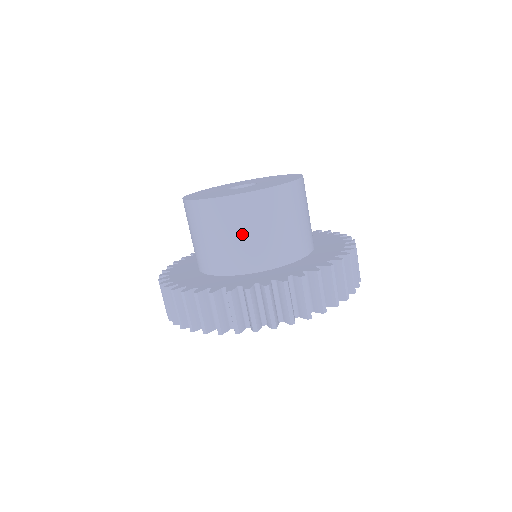
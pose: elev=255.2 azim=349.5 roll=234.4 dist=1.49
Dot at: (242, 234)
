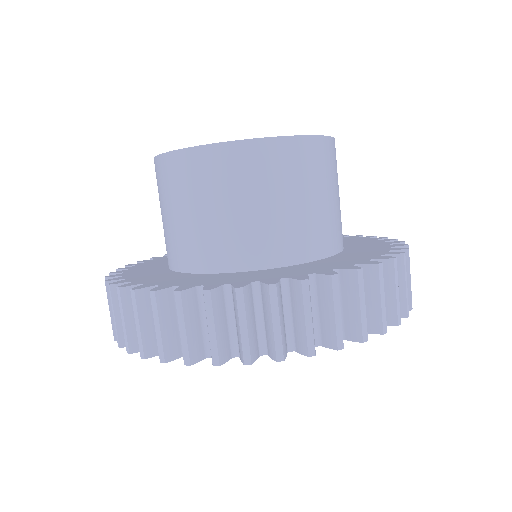
Dot at: (302, 199)
